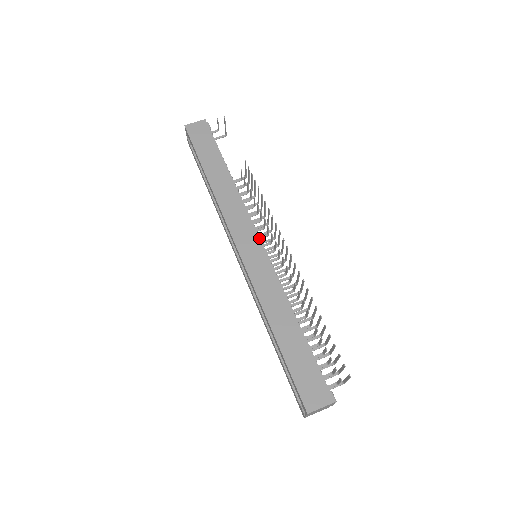
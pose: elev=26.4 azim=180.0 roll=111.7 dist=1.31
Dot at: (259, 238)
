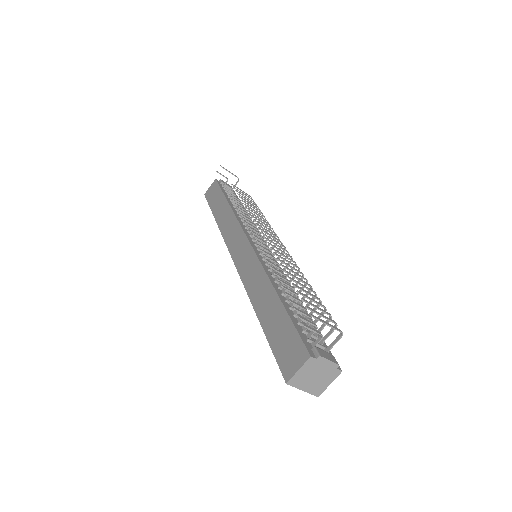
Dot at: (246, 238)
